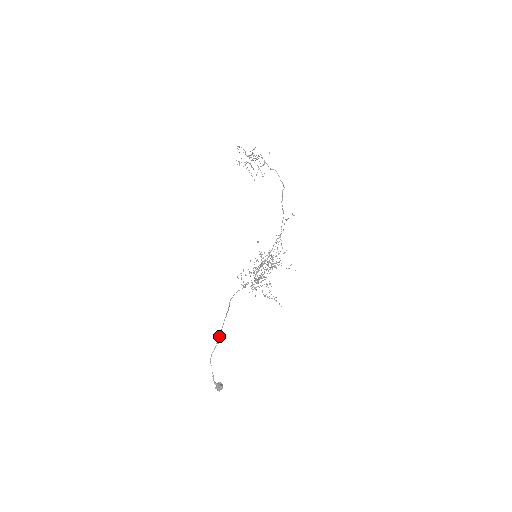
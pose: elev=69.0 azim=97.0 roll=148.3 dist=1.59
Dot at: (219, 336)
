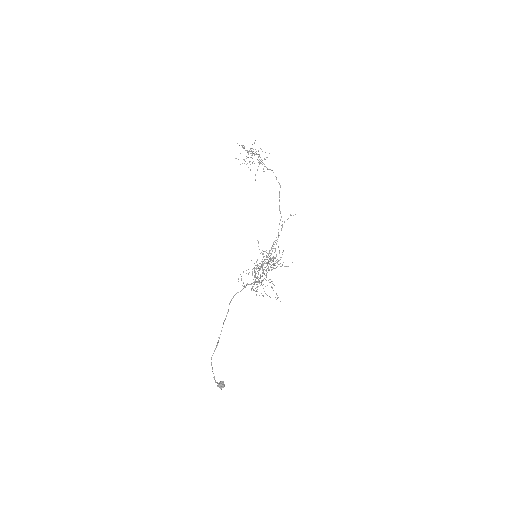
Dot at: occluded
